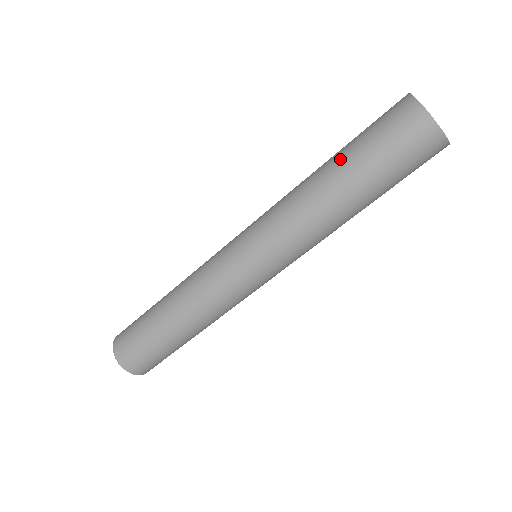
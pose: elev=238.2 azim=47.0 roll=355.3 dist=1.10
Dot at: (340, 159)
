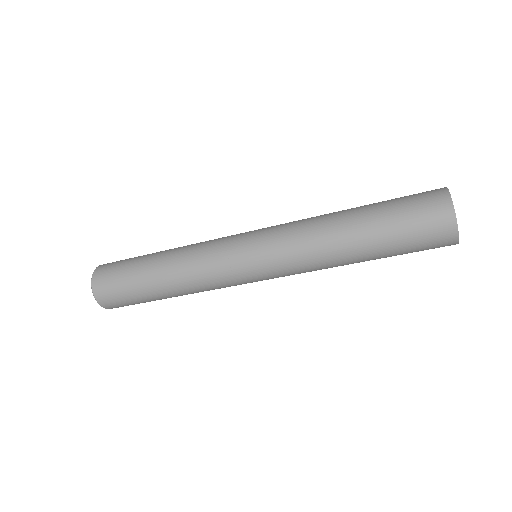
Dot at: (368, 222)
